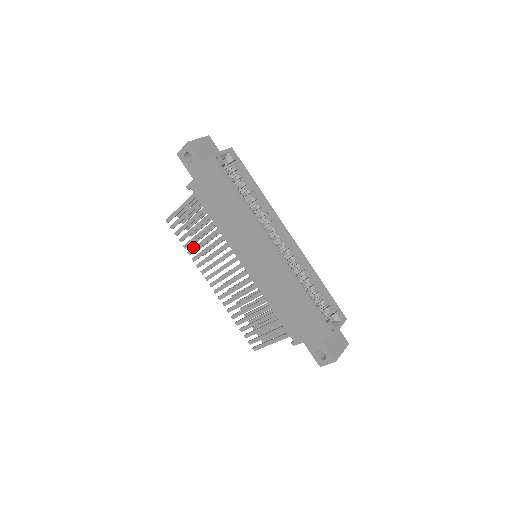
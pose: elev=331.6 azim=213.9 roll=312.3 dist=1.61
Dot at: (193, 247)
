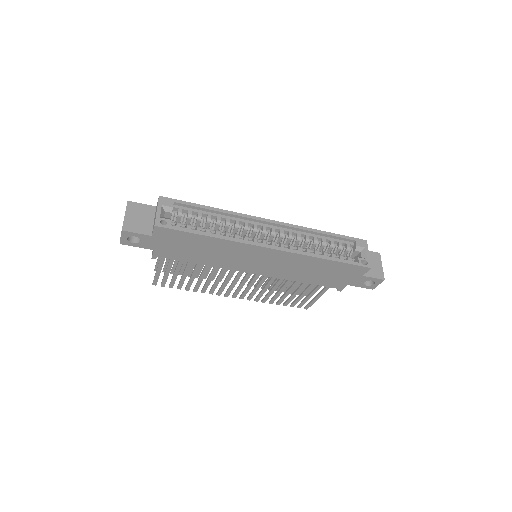
Dot at: (195, 286)
